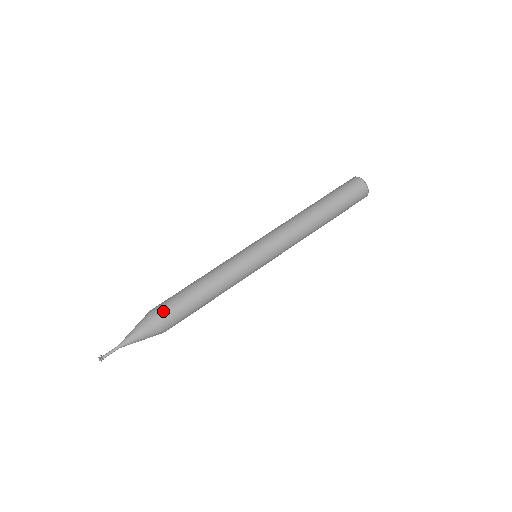
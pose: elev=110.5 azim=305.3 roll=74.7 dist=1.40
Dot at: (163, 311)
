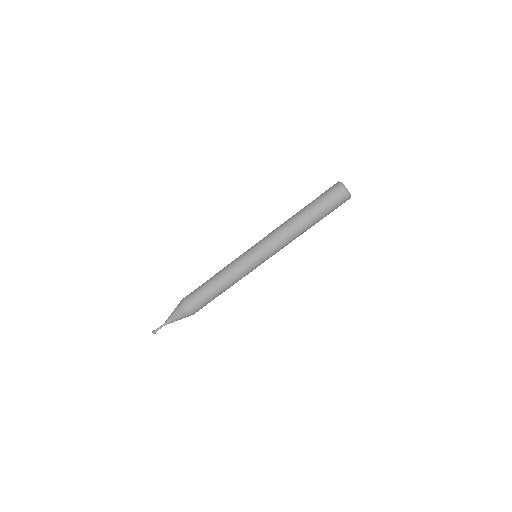
Dot at: (188, 300)
